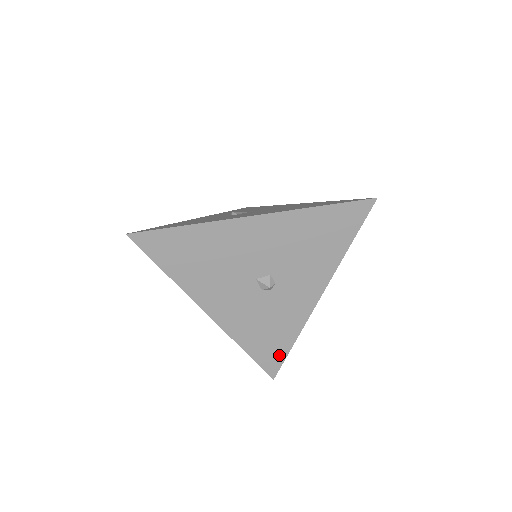
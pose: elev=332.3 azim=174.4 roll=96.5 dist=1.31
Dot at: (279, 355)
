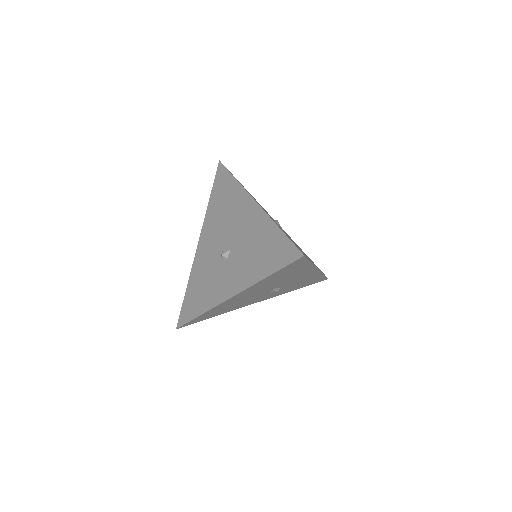
Dot at: (191, 314)
